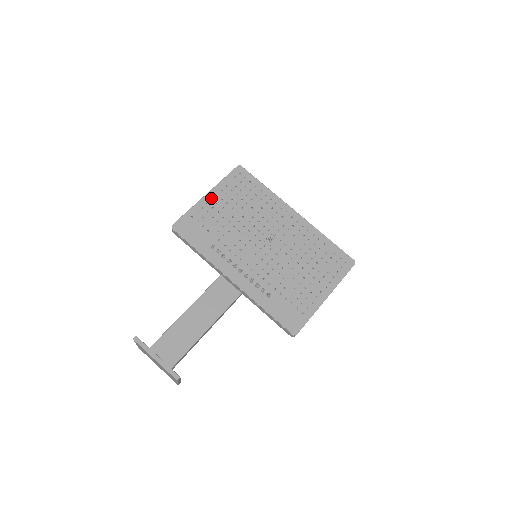
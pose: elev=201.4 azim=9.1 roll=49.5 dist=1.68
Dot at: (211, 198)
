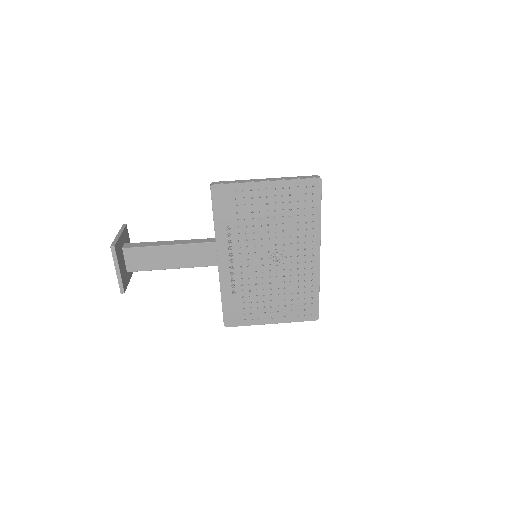
Dot at: (266, 189)
